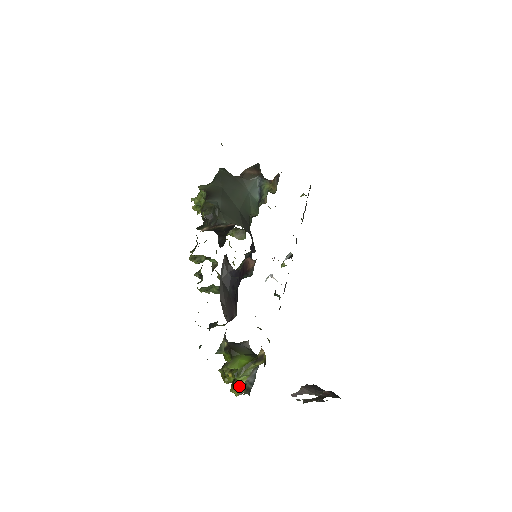
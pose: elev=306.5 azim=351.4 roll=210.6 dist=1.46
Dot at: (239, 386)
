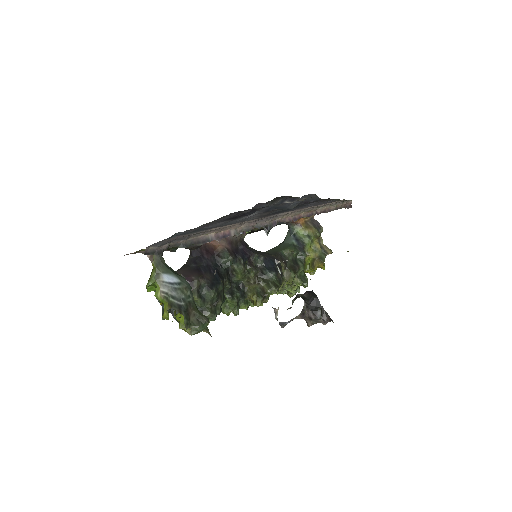
Dot at: (164, 305)
